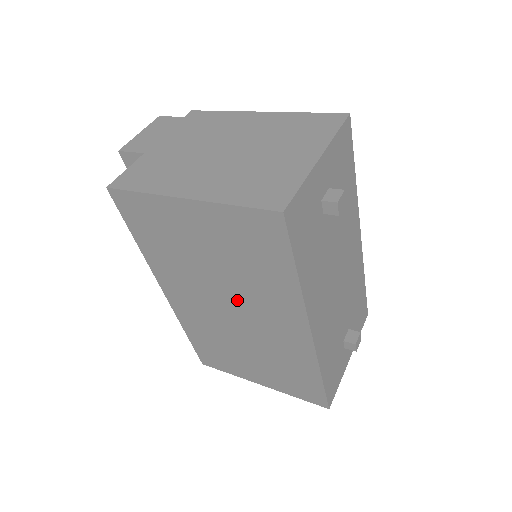
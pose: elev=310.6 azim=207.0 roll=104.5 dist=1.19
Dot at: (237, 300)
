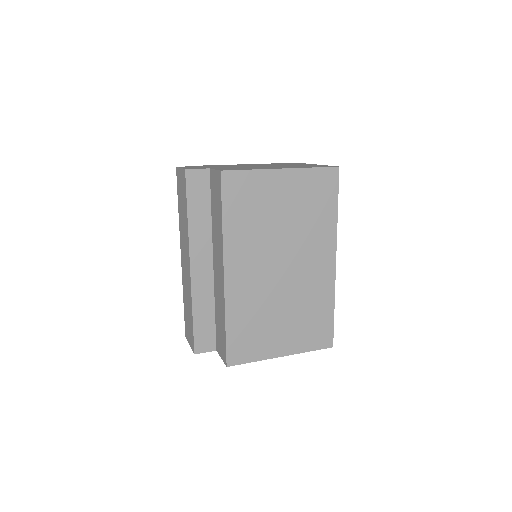
Dot at: (292, 252)
